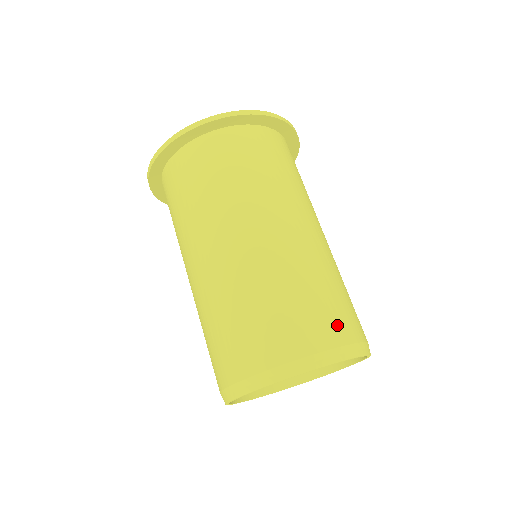
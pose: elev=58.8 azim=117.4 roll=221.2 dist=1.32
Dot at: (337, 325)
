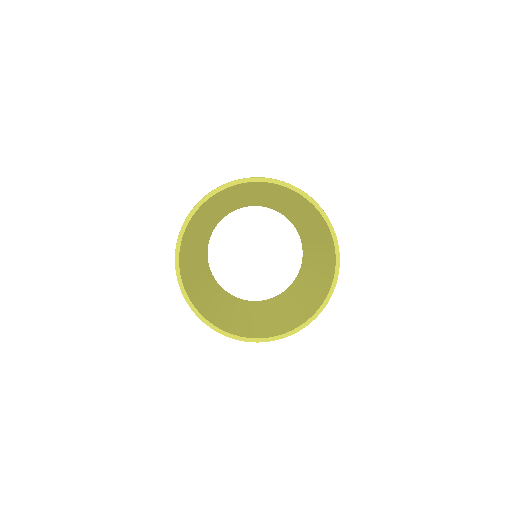
Dot at: occluded
